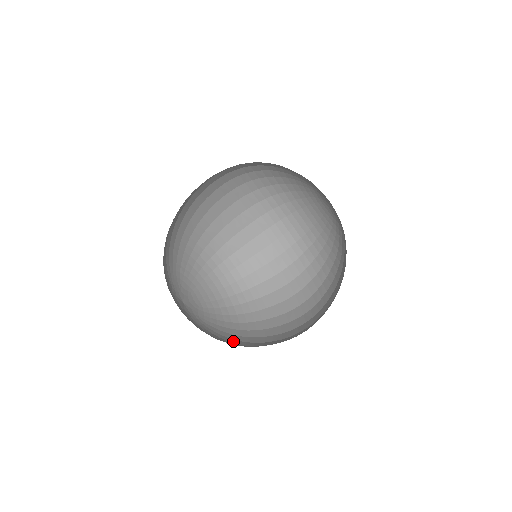
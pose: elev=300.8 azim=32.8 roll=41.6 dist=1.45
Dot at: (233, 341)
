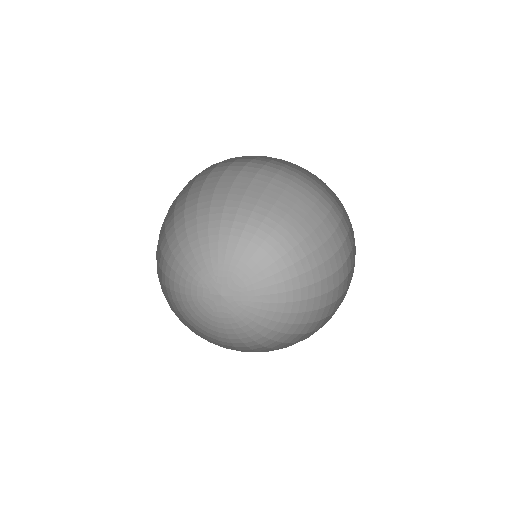
Dot at: (272, 325)
